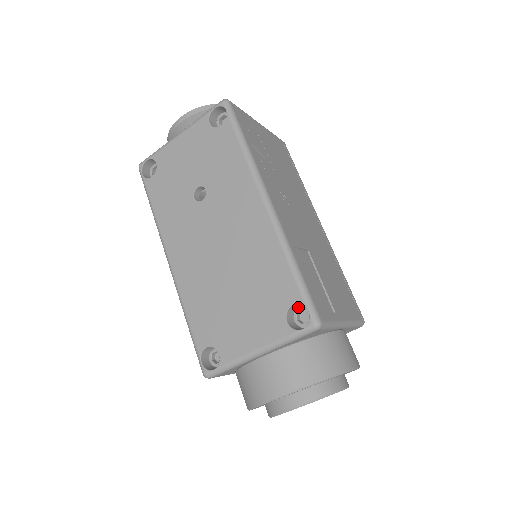
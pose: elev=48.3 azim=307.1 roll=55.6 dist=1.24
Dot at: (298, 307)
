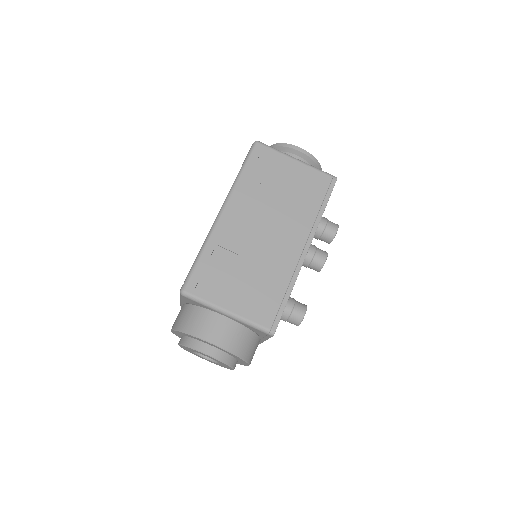
Dot at: occluded
